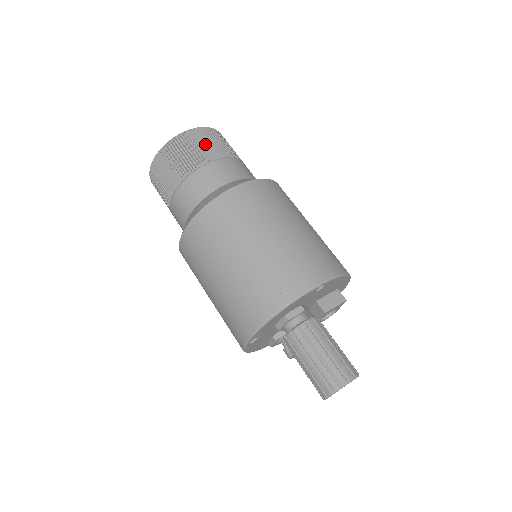
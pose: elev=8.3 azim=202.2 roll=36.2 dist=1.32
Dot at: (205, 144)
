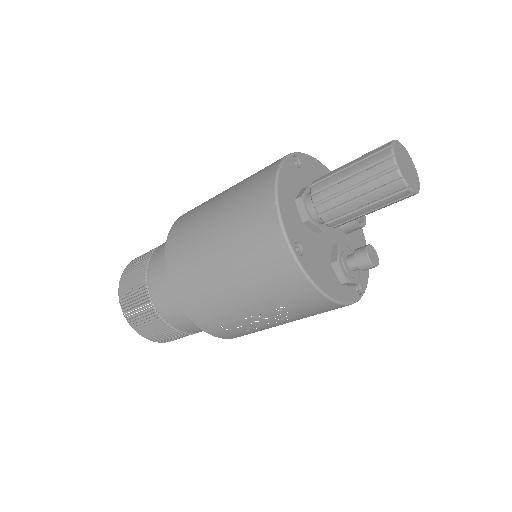
Dot at: occluded
